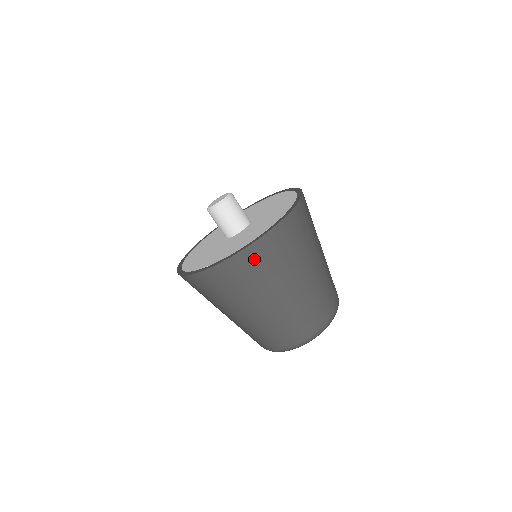
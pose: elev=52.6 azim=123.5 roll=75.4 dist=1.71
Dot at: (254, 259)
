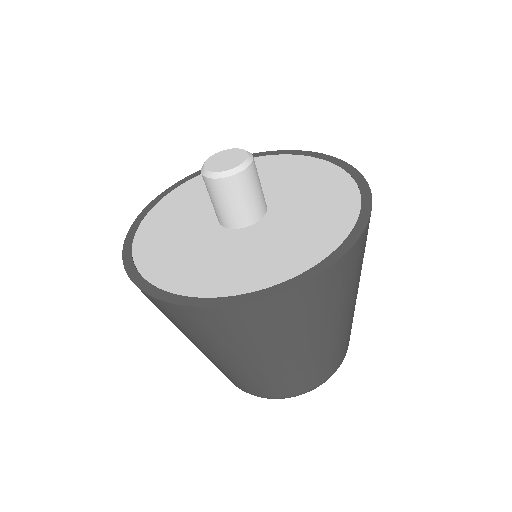
Dot at: (279, 310)
